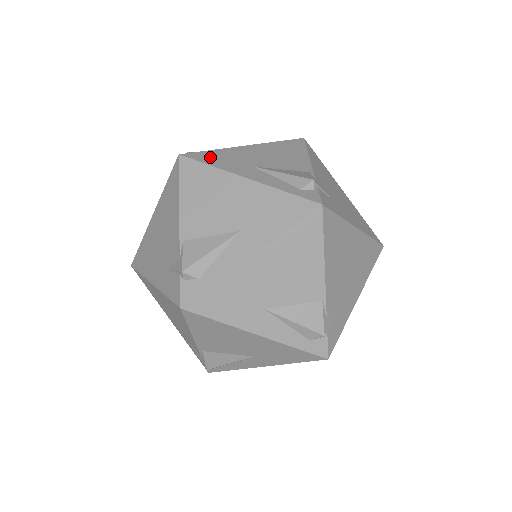
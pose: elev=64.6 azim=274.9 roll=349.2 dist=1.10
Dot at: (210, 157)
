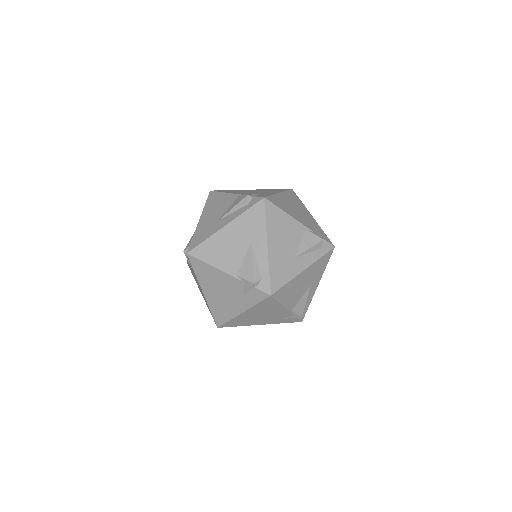
Dot at: (198, 239)
